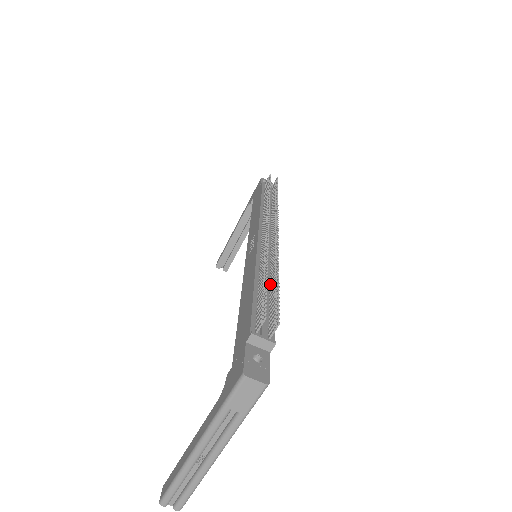
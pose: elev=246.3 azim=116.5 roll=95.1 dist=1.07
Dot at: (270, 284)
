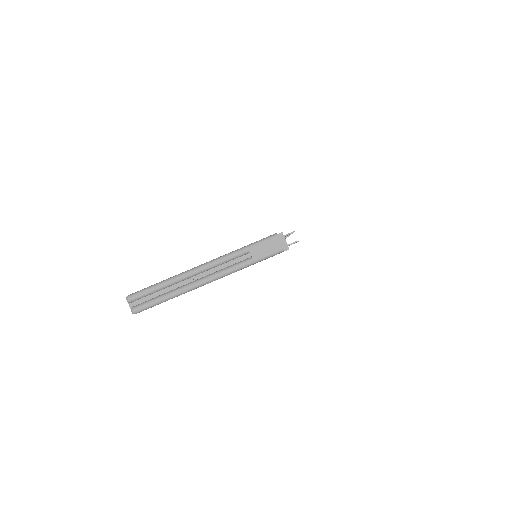
Dot at: occluded
